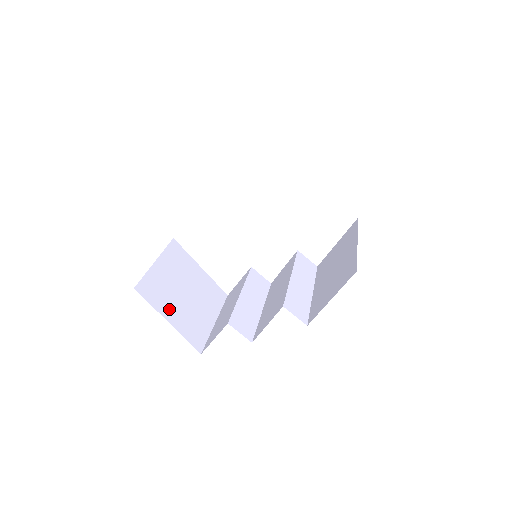
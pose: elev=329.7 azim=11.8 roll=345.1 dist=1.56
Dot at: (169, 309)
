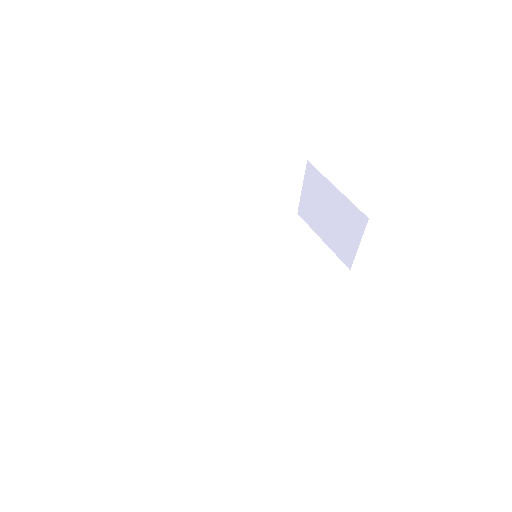
Dot at: occluded
